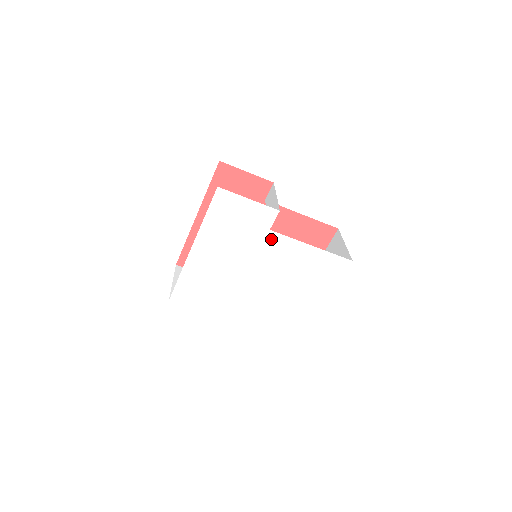
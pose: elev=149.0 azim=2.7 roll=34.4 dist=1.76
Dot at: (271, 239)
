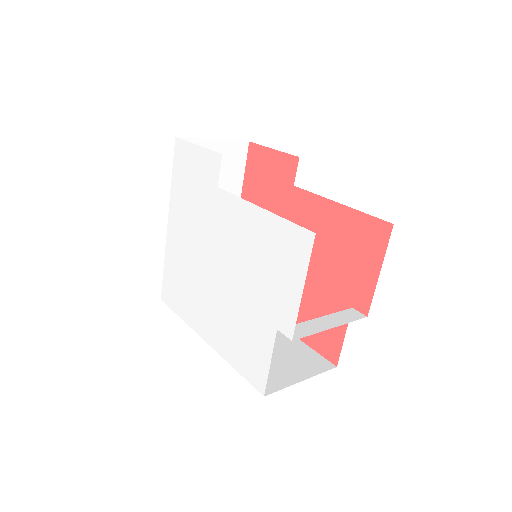
Dot at: (221, 202)
